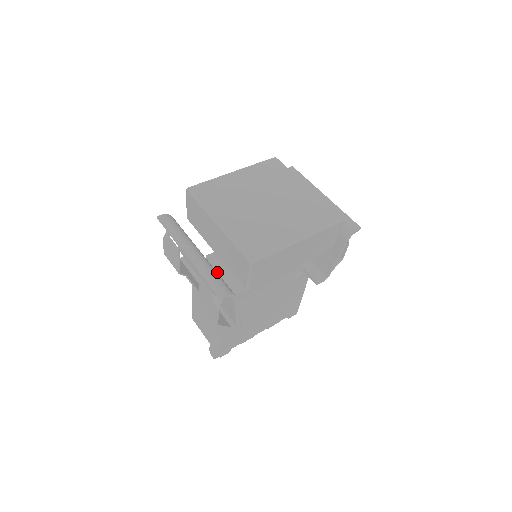
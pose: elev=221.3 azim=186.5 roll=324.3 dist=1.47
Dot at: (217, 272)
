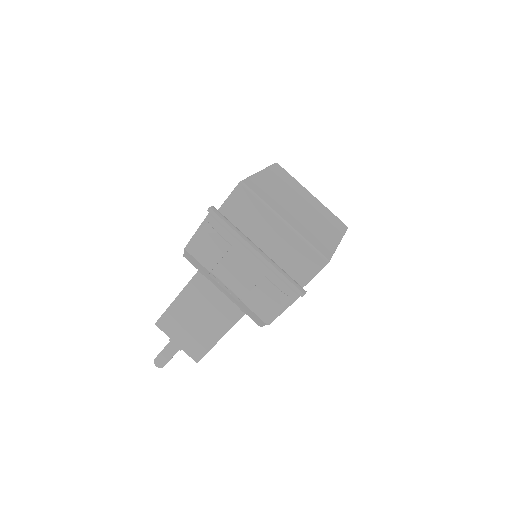
Dot at: occluded
